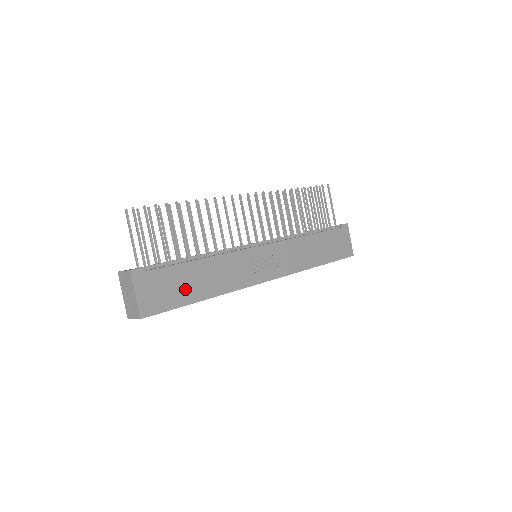
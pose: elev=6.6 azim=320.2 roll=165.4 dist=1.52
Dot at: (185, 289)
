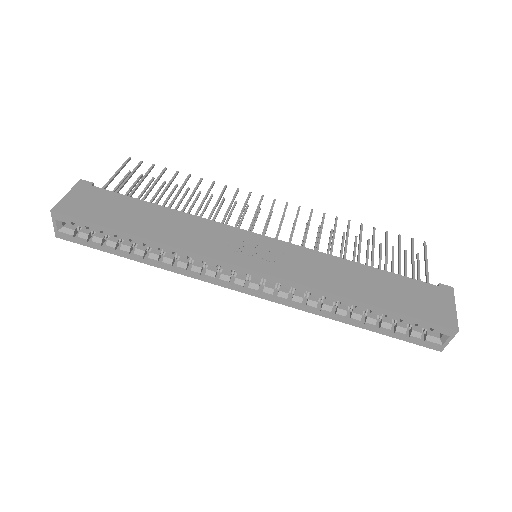
Dot at: (123, 217)
